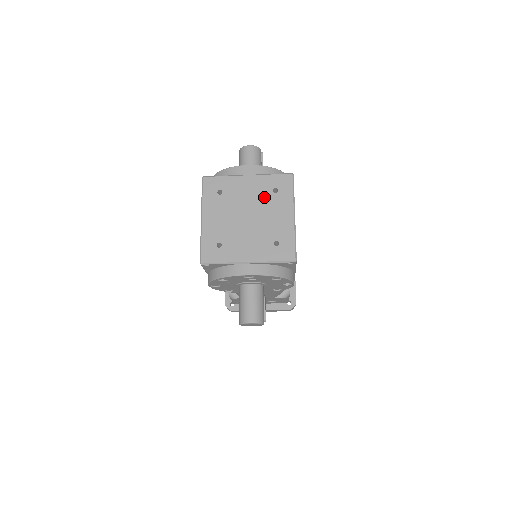
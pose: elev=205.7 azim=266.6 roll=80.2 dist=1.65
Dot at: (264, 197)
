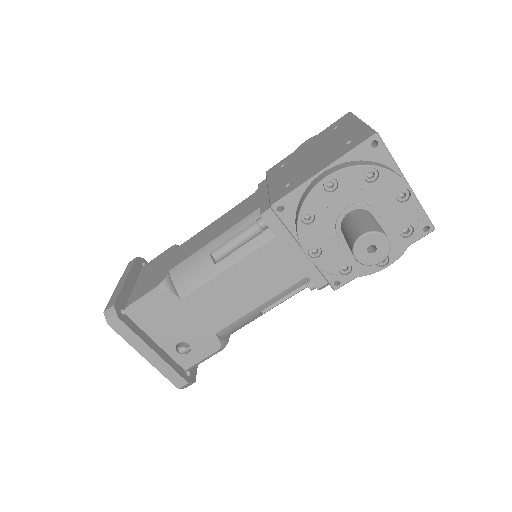
Dot at: occluded
